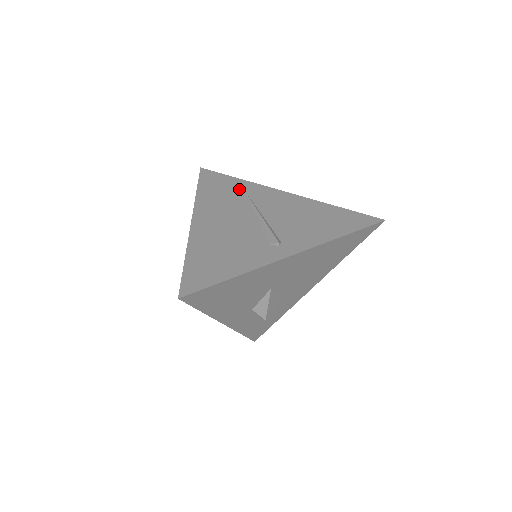
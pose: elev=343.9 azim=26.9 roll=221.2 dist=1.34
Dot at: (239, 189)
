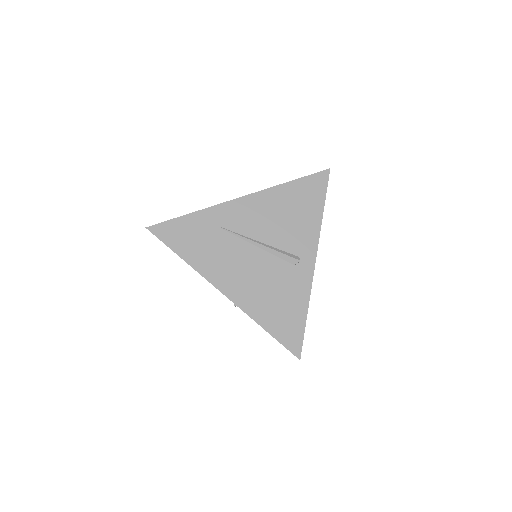
Dot at: (209, 227)
